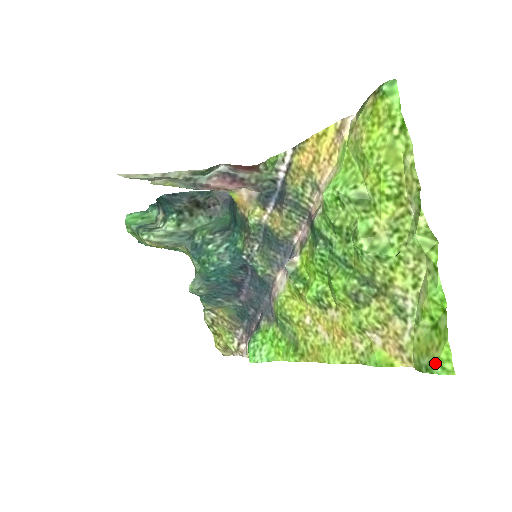
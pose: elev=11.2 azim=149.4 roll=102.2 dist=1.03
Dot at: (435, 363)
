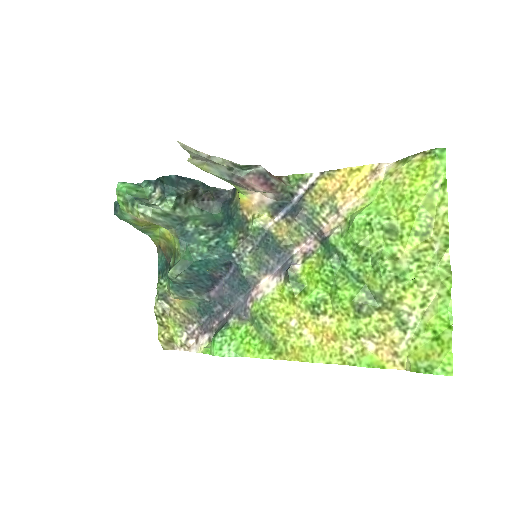
Dot at: (437, 366)
